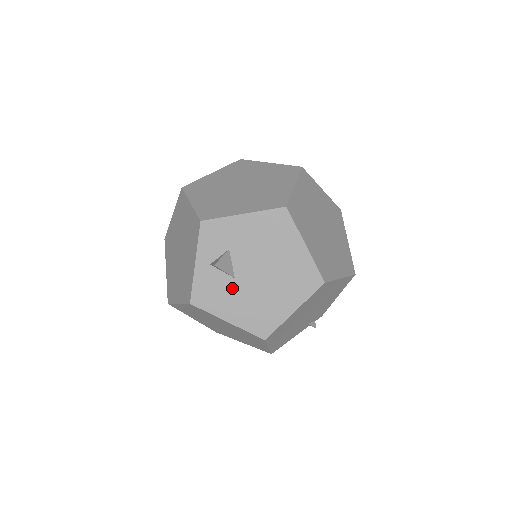
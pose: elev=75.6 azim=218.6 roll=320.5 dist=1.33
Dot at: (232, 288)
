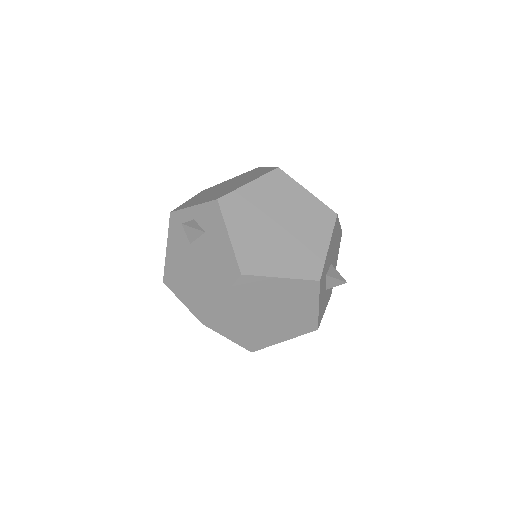
Dot at: (185, 244)
